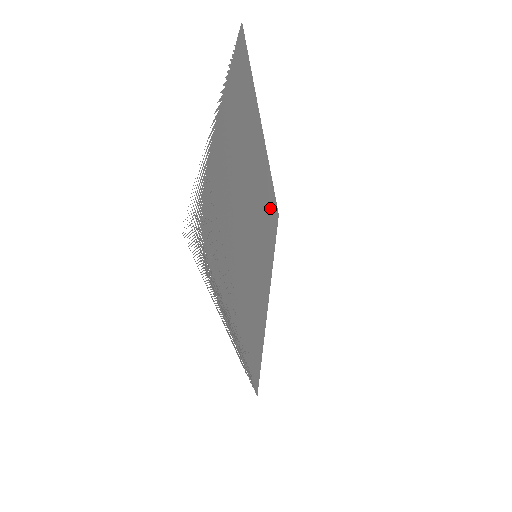
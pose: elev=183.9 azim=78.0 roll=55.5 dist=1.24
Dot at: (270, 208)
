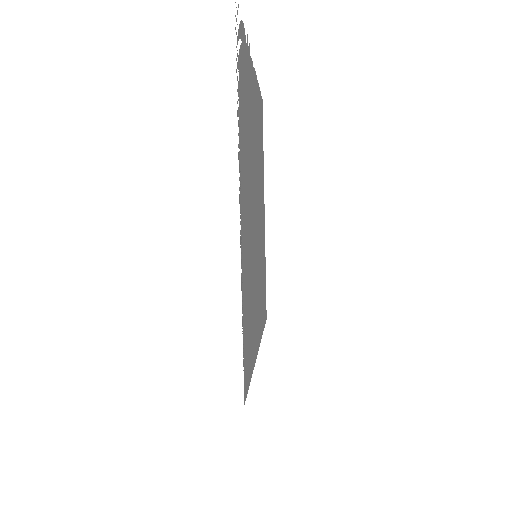
Dot at: (263, 279)
